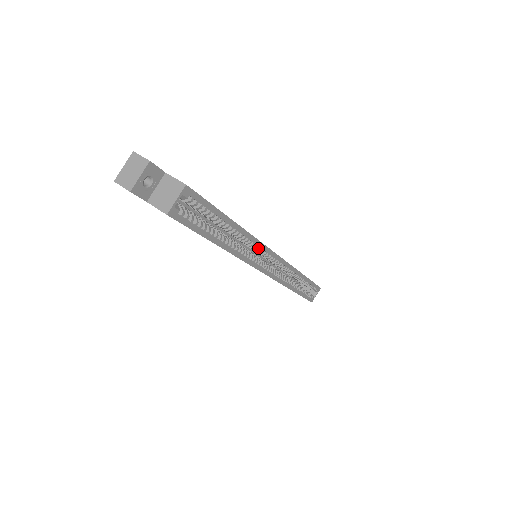
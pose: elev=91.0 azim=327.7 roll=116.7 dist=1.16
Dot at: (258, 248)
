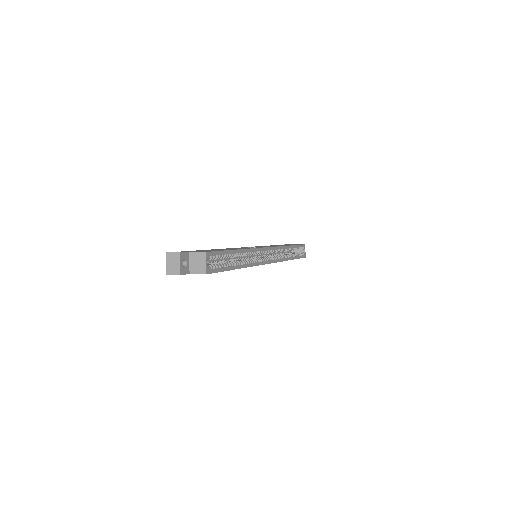
Dot at: (257, 253)
